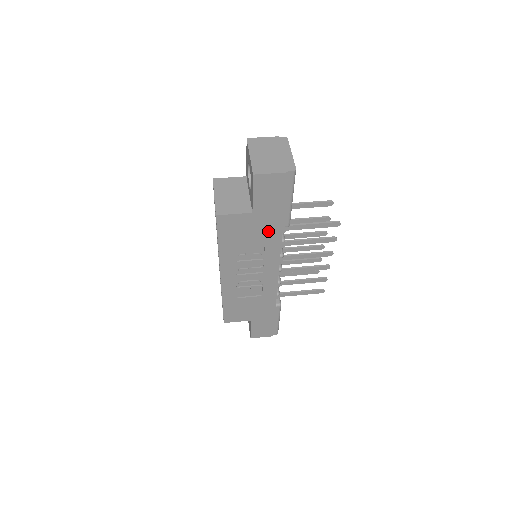
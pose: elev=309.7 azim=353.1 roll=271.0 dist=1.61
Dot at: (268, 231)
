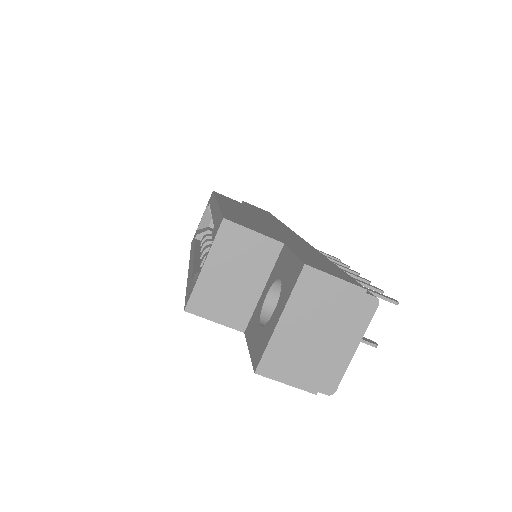
Dot at: occluded
